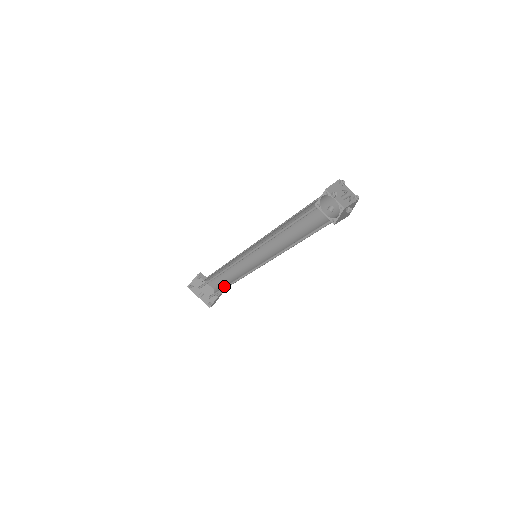
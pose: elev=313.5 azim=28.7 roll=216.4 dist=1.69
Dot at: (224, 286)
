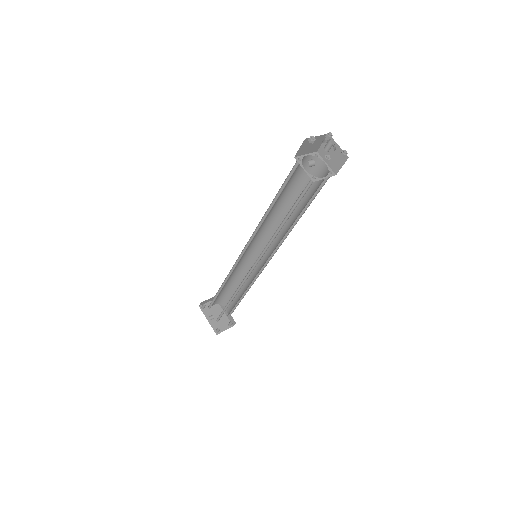
Dot at: occluded
